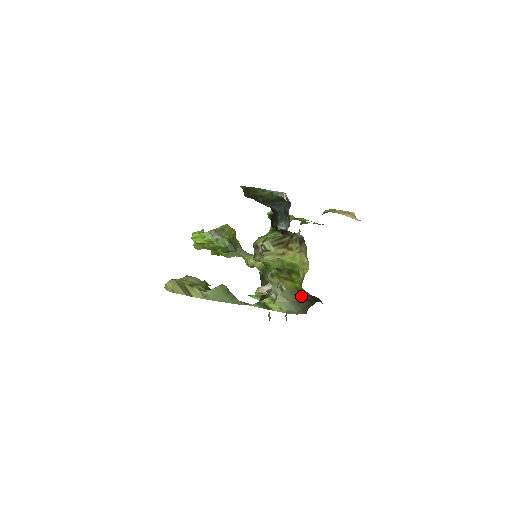
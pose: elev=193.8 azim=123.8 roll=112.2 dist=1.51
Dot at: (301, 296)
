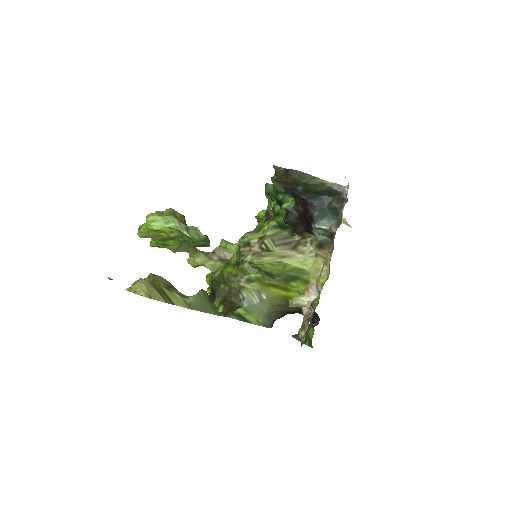
Dot at: (282, 307)
